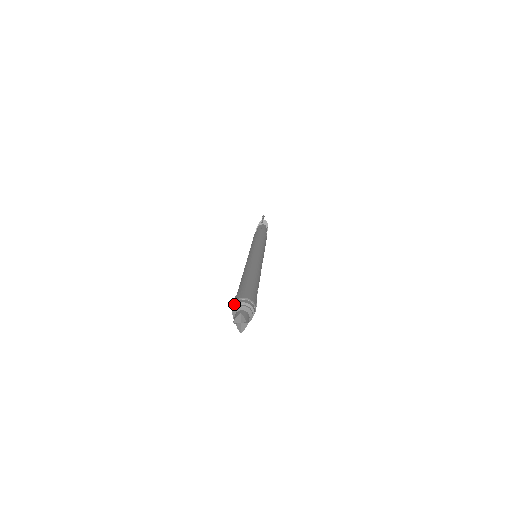
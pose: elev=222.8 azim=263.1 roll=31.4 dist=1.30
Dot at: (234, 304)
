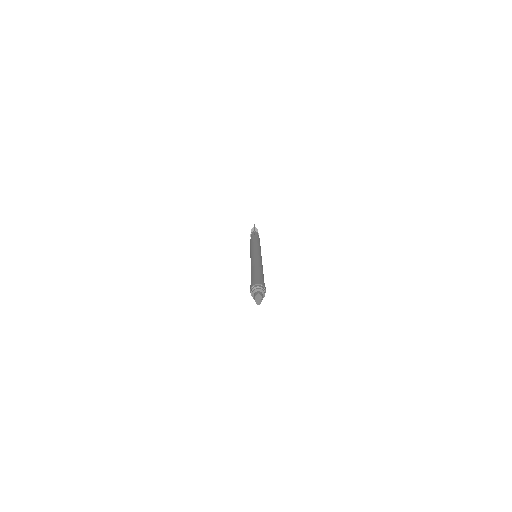
Dot at: (252, 287)
